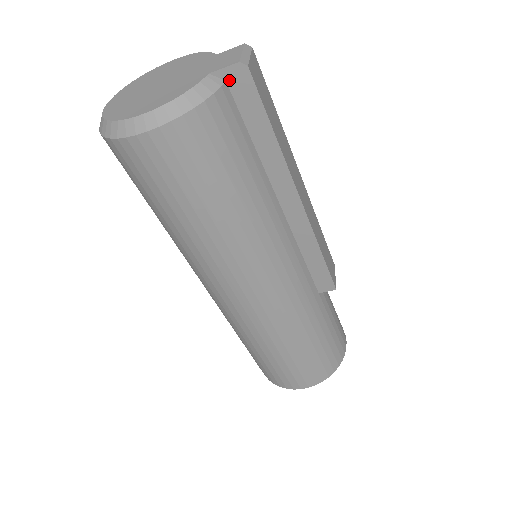
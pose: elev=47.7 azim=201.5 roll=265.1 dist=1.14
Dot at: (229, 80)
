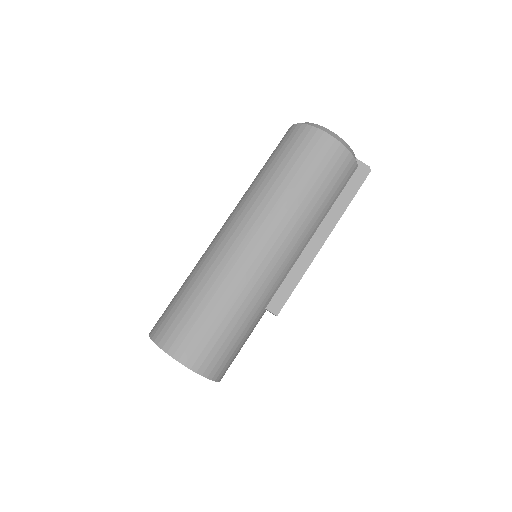
Dot at: (359, 167)
